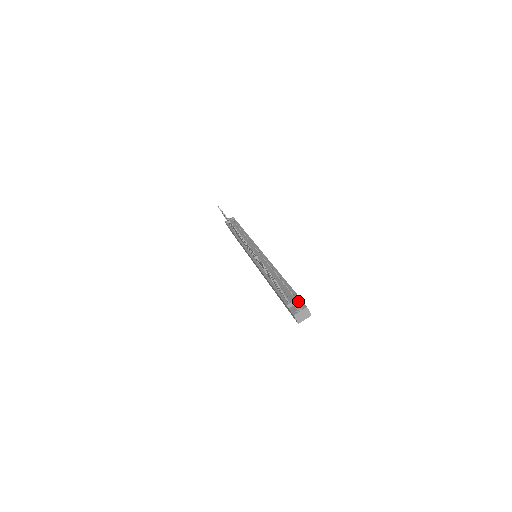
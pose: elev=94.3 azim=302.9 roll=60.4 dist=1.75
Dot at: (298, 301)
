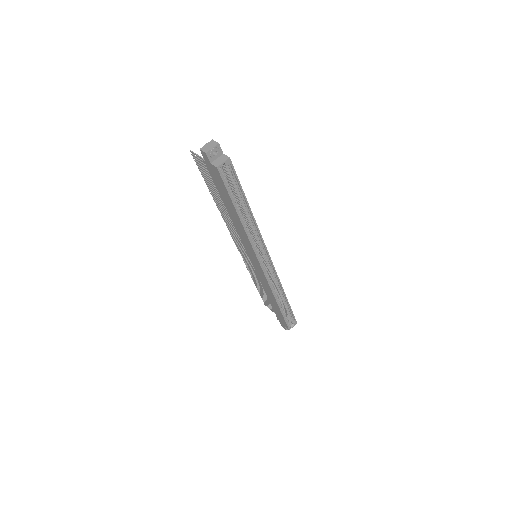
Dot at: occluded
